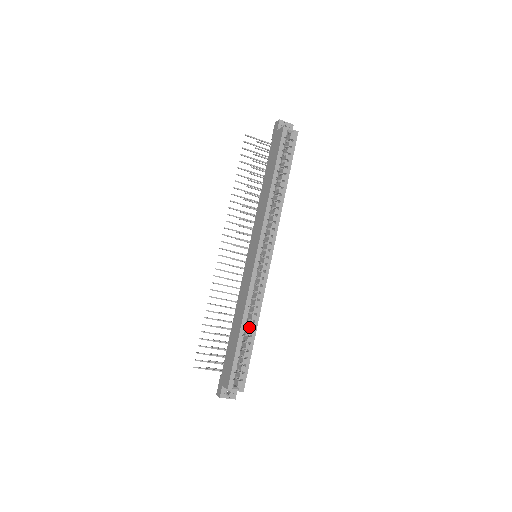
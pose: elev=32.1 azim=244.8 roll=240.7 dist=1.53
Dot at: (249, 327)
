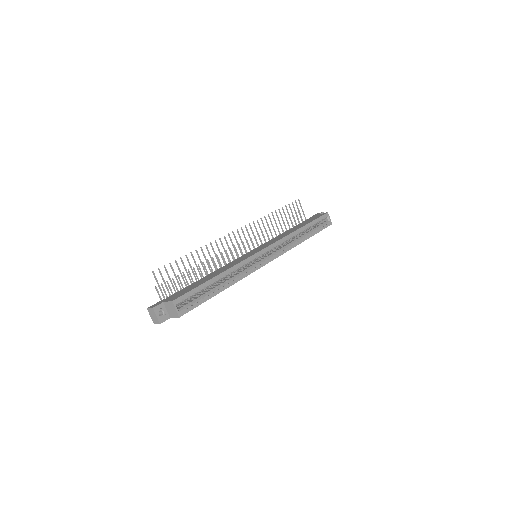
Dot at: (221, 283)
